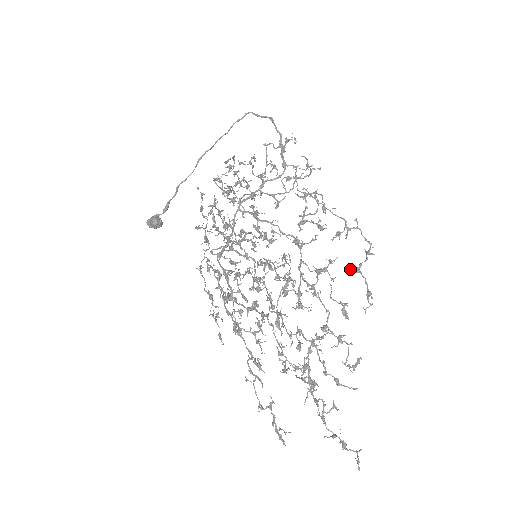
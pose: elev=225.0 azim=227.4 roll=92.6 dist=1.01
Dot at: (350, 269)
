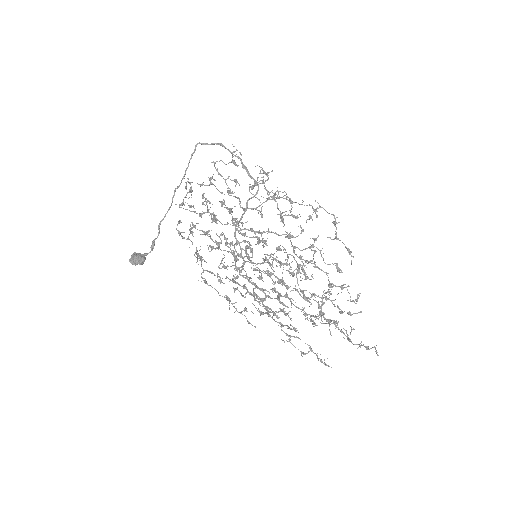
Dot at: occluded
